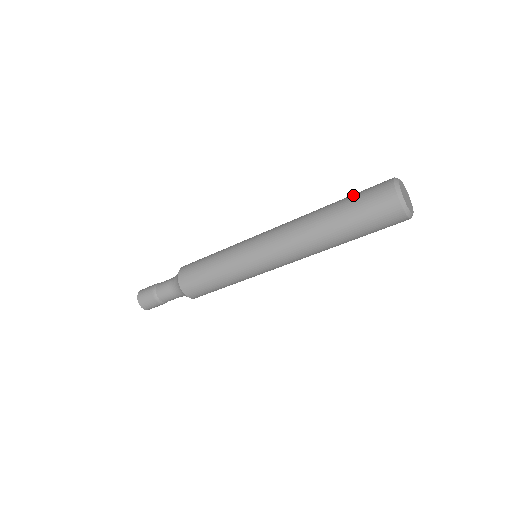
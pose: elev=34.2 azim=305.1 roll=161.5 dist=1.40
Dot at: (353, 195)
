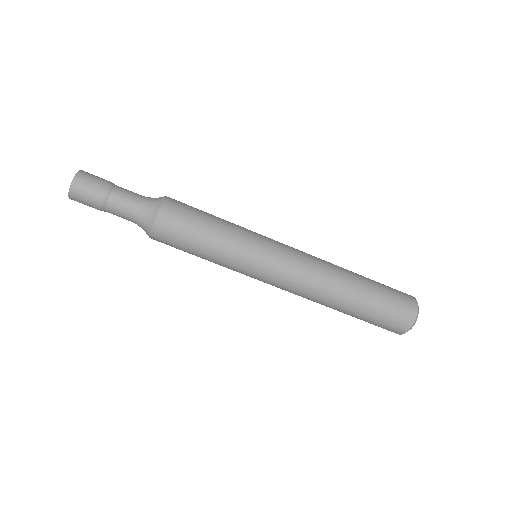
Dot at: occluded
